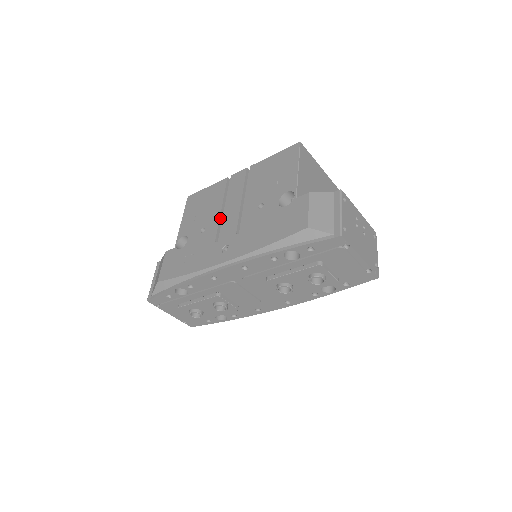
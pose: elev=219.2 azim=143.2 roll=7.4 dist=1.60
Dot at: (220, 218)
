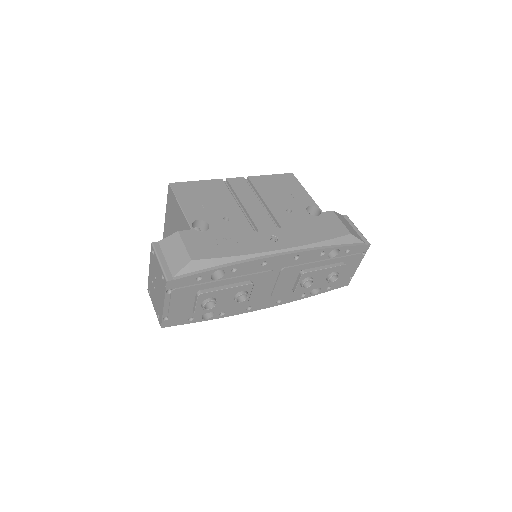
Dot at: (242, 212)
